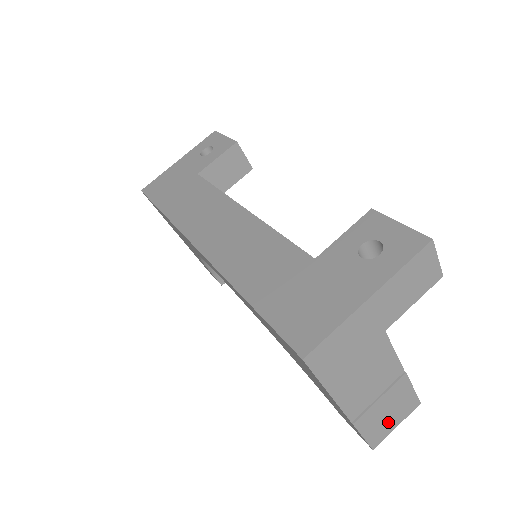
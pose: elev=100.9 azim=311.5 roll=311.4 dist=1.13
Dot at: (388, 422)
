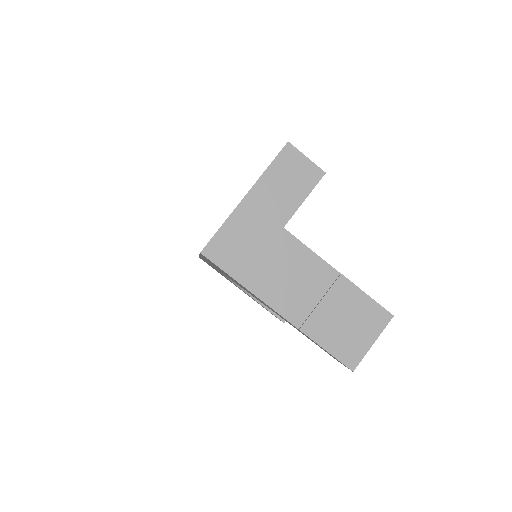
Dot at: (354, 335)
